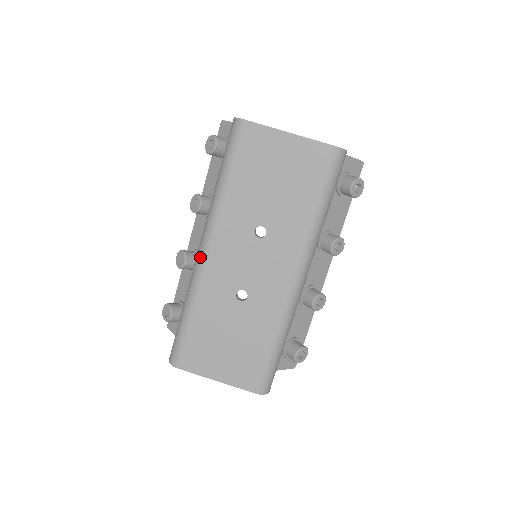
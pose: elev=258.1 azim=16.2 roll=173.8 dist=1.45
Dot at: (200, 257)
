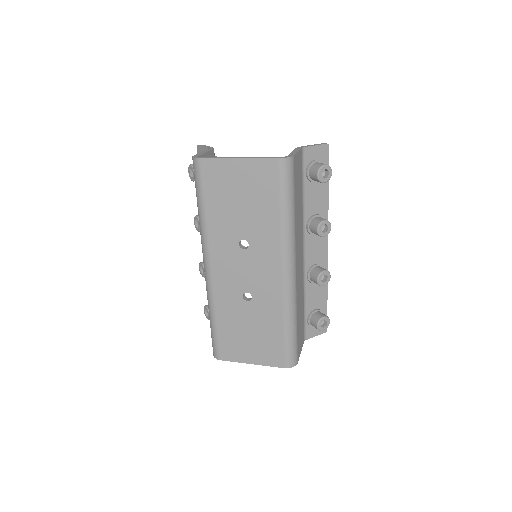
Dot at: (206, 274)
